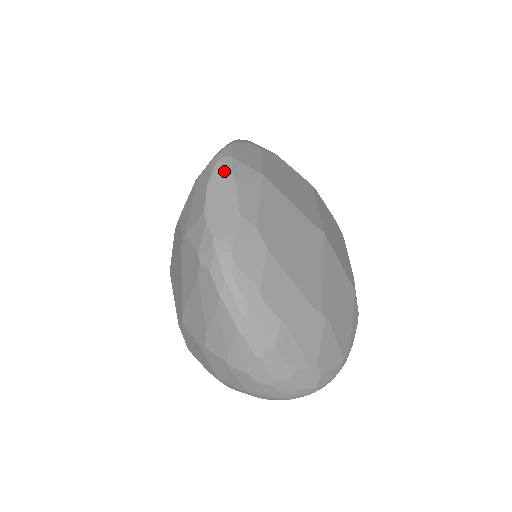
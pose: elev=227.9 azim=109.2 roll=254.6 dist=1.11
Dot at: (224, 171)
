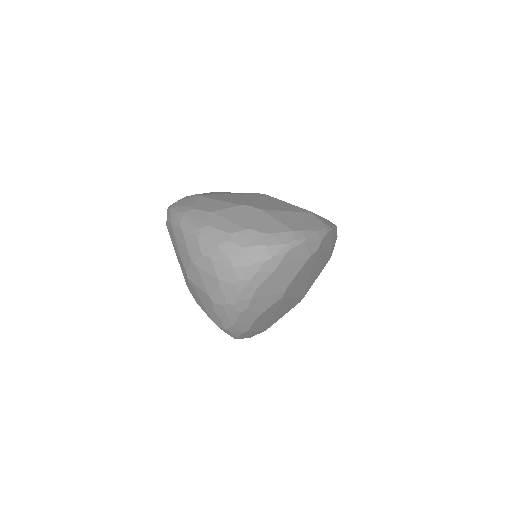
Dot at: occluded
